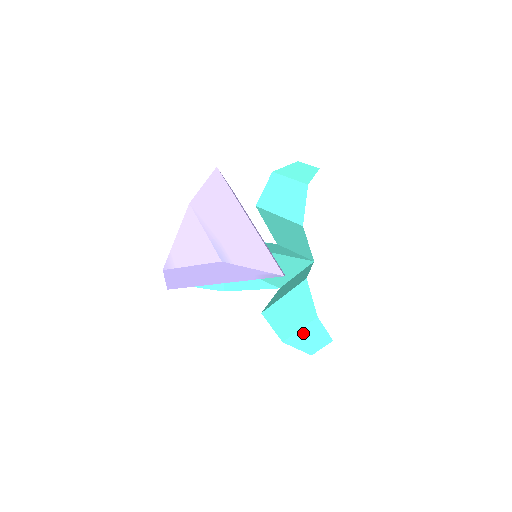
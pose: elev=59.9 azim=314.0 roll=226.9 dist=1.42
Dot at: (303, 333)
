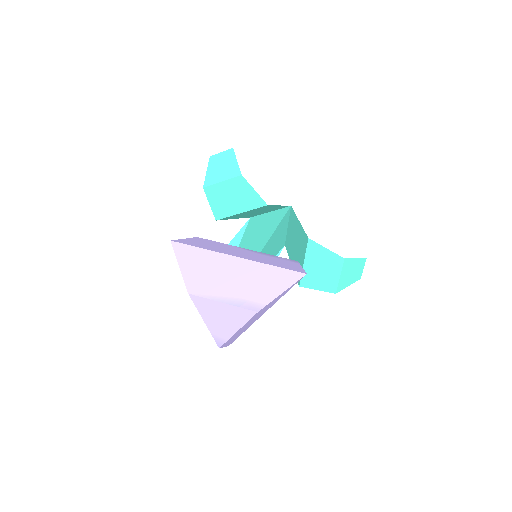
Dot at: (344, 276)
